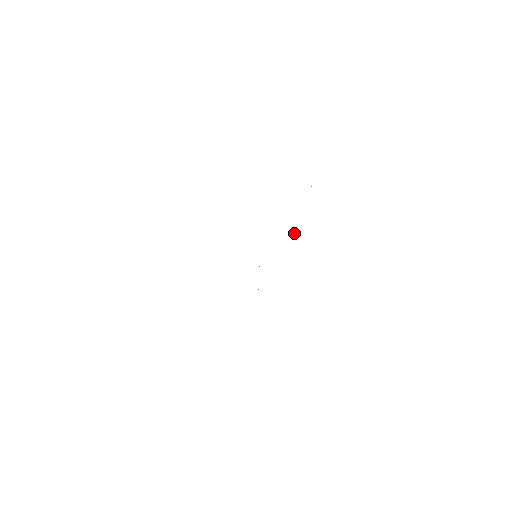
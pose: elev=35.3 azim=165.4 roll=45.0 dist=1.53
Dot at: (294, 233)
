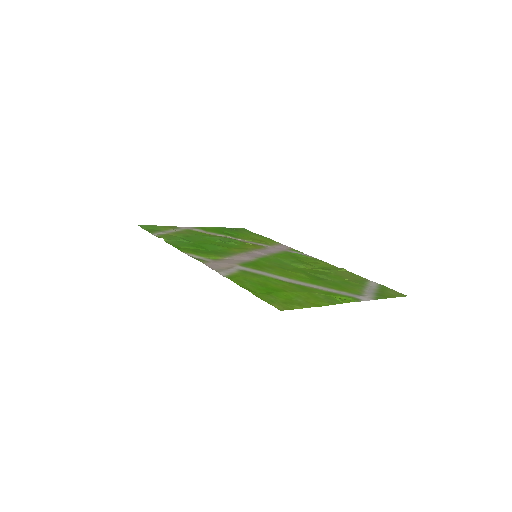
Dot at: (299, 252)
